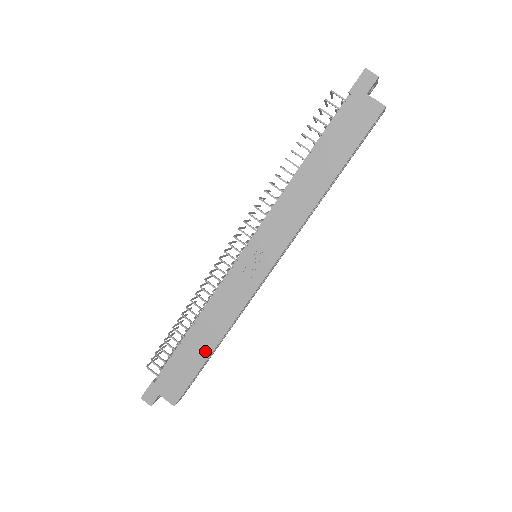
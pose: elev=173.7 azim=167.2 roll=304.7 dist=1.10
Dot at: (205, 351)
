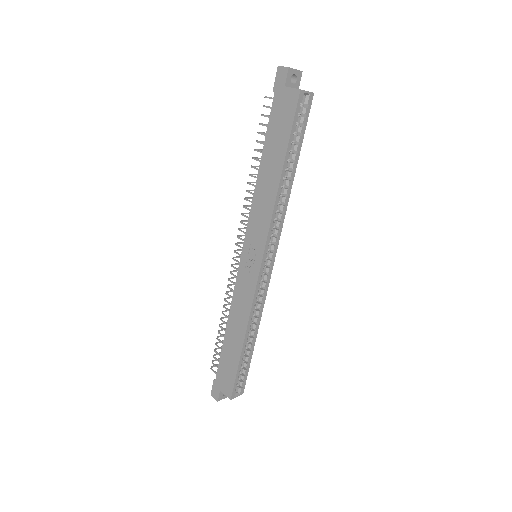
Dot at: (238, 347)
